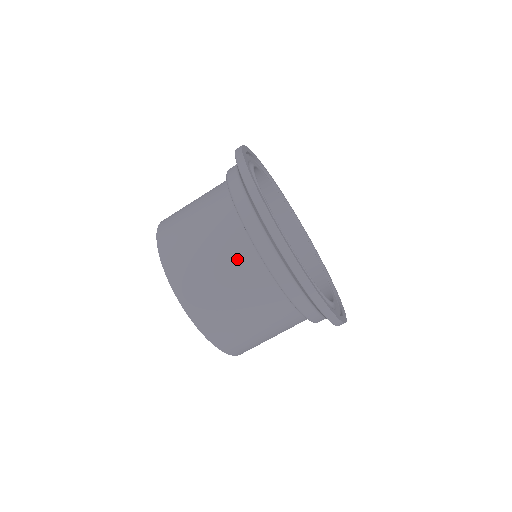
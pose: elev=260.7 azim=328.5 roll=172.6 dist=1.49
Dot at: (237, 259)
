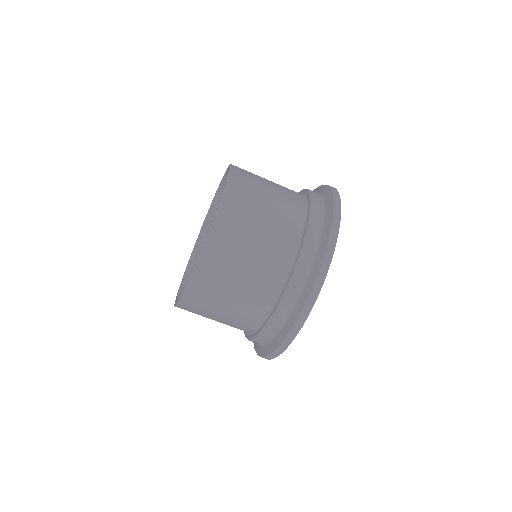
Dot at: (271, 265)
